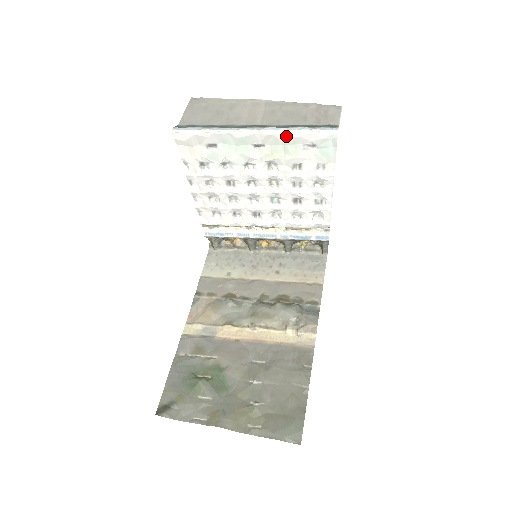
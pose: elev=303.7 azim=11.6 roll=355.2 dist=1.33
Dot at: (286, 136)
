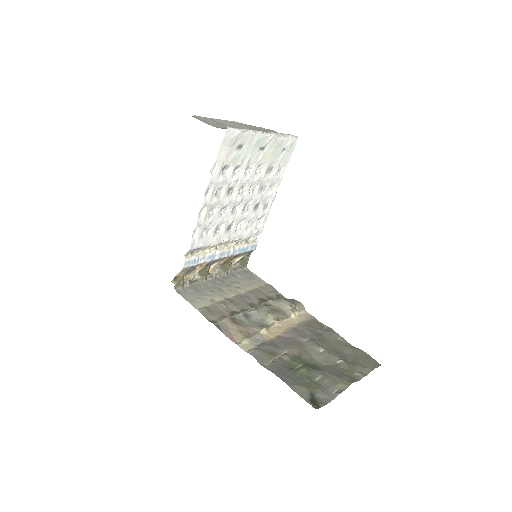
Dot at: (279, 139)
